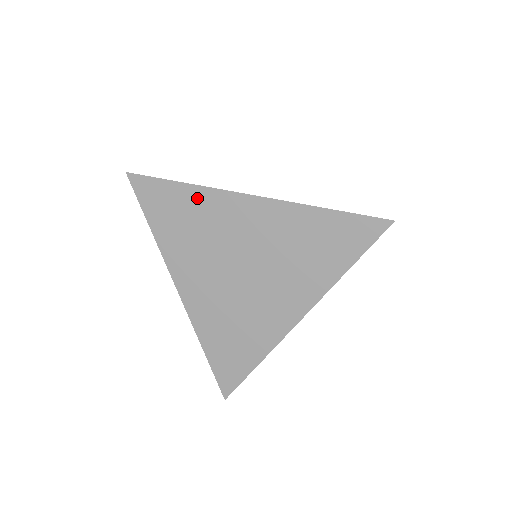
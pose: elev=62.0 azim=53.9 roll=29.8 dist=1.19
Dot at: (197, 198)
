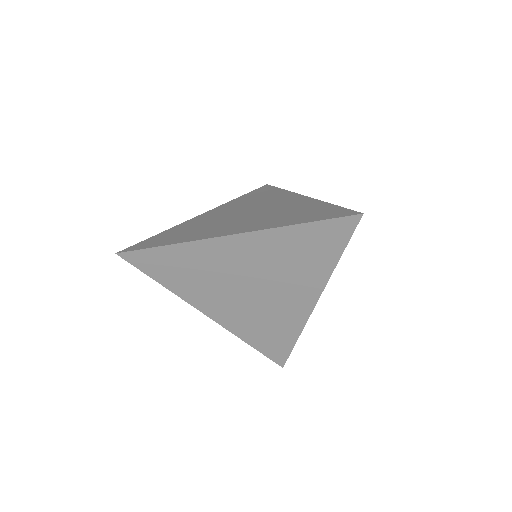
Dot at: (186, 252)
